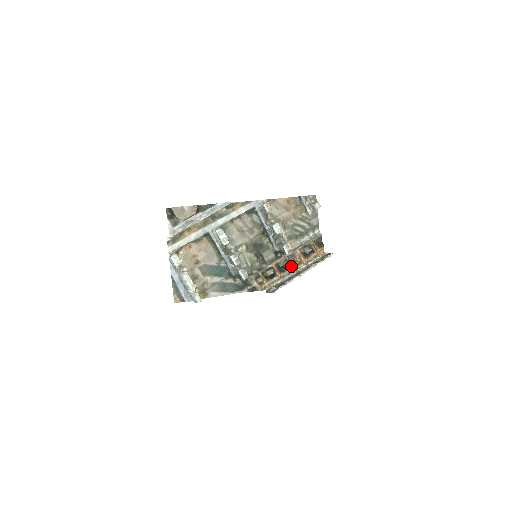
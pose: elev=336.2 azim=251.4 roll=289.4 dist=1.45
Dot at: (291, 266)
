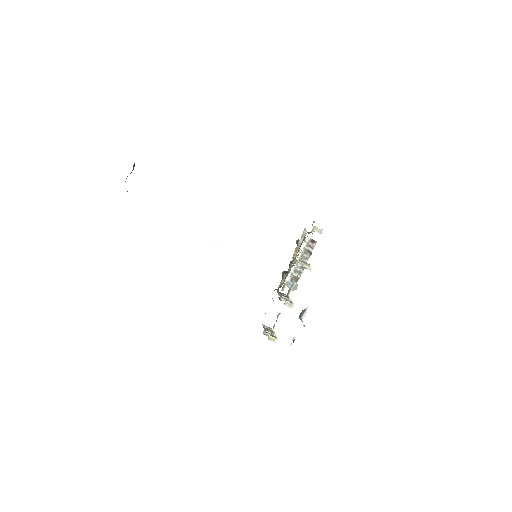
Dot at: occluded
